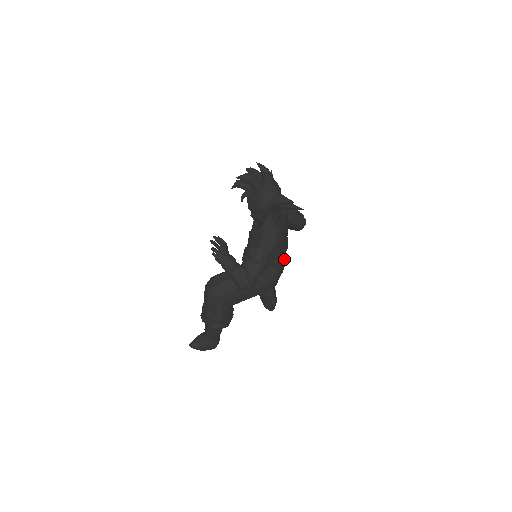
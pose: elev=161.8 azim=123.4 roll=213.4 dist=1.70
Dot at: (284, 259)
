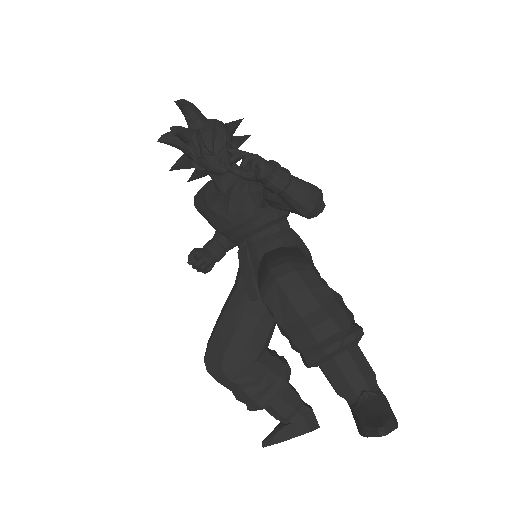
Dot at: occluded
